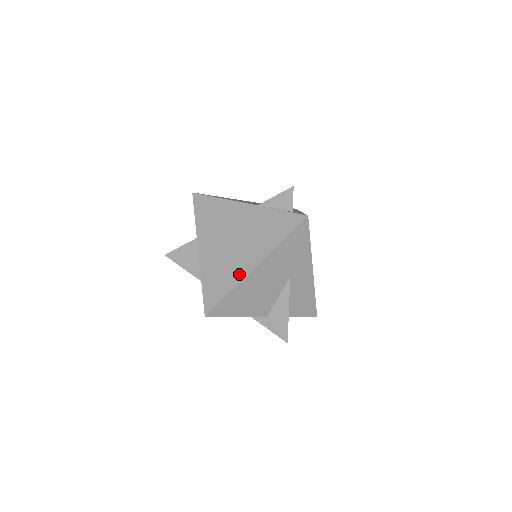
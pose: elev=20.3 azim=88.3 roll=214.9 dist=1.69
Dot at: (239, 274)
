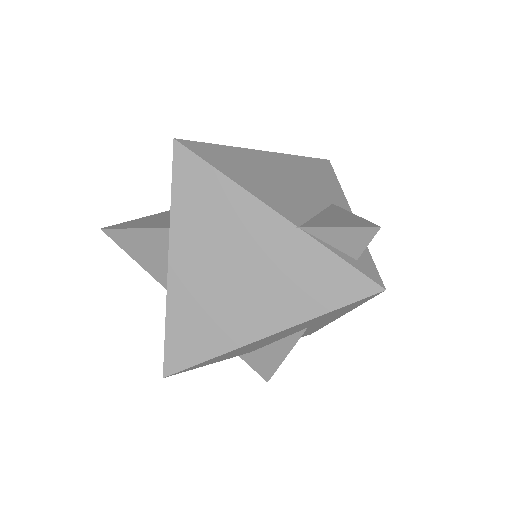
Dot at: (235, 337)
